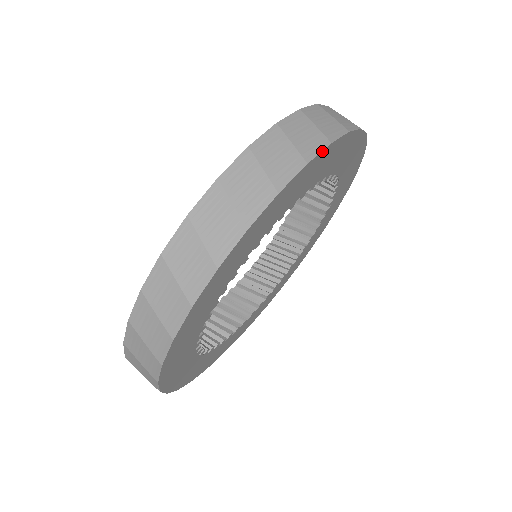
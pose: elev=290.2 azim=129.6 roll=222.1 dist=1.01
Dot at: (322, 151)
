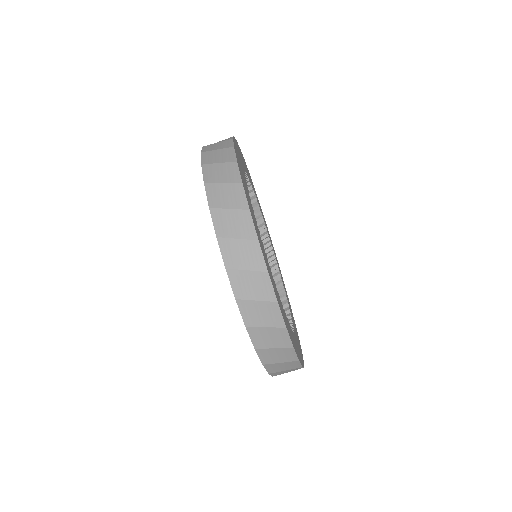
Dot at: (253, 222)
